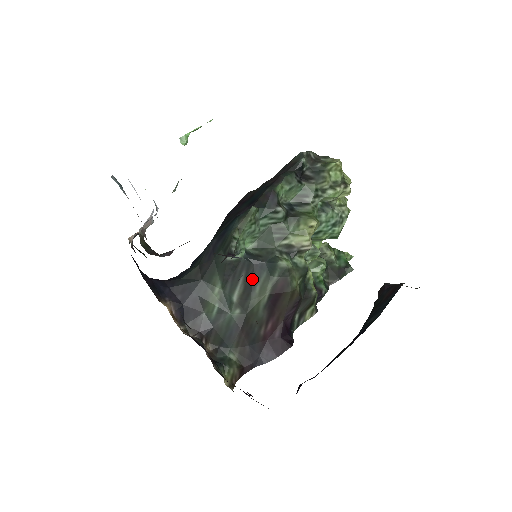
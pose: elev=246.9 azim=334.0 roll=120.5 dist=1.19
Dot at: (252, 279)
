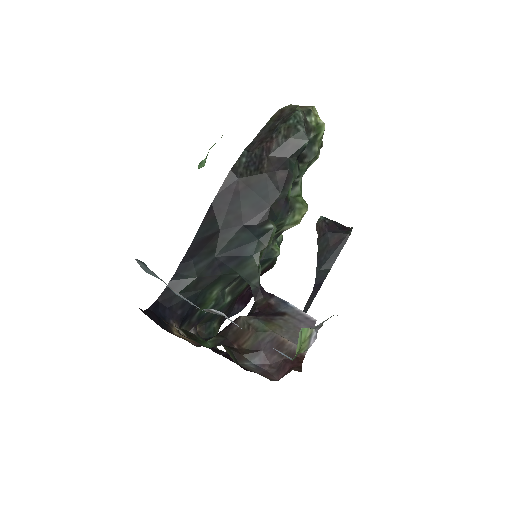
Dot at: occluded
